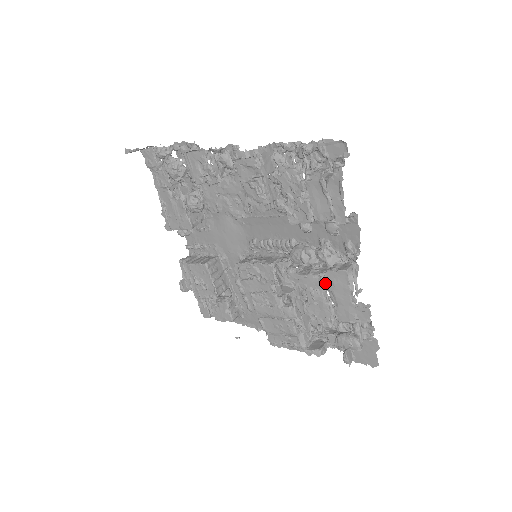
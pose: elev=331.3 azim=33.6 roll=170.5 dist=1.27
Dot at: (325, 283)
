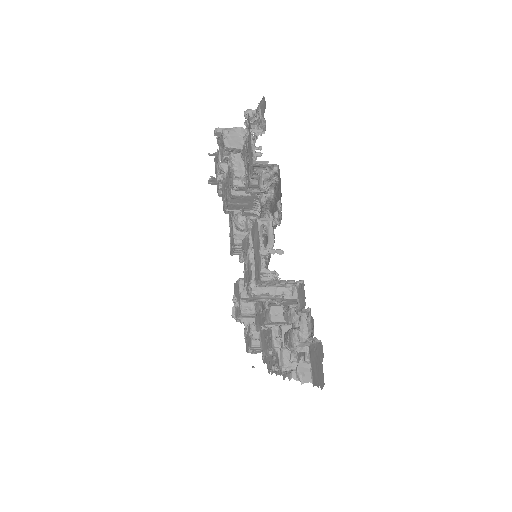
Dot at: (251, 241)
